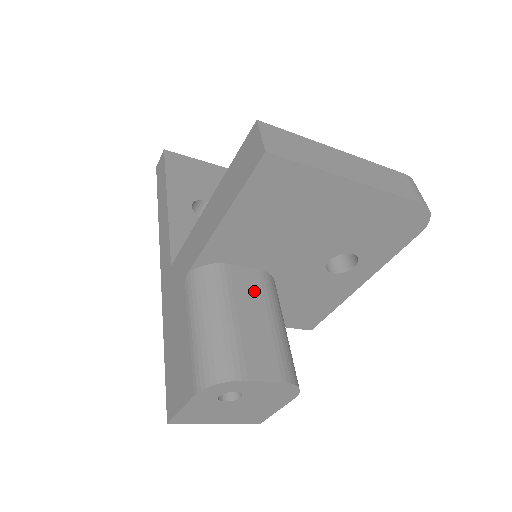
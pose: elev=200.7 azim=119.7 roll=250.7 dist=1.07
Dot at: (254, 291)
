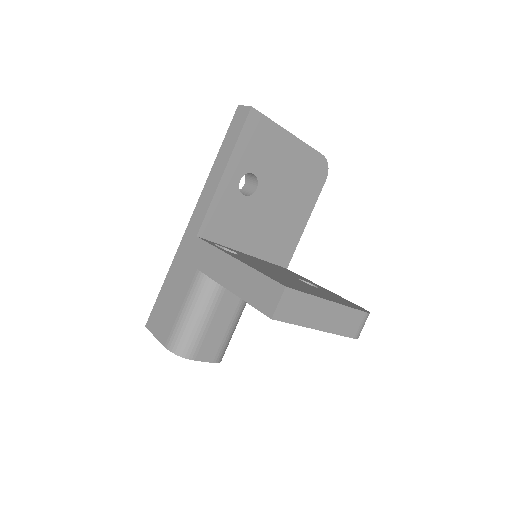
Dot at: (232, 304)
